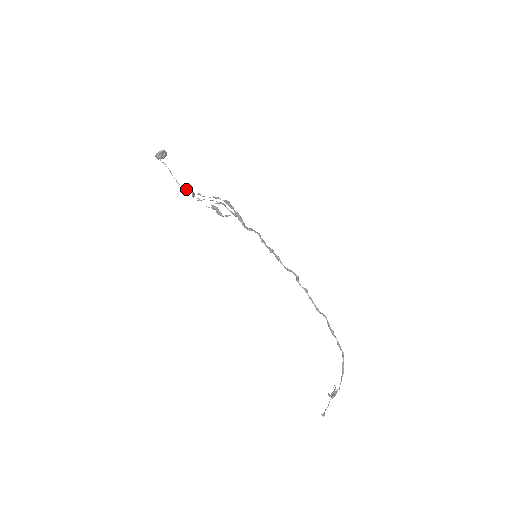
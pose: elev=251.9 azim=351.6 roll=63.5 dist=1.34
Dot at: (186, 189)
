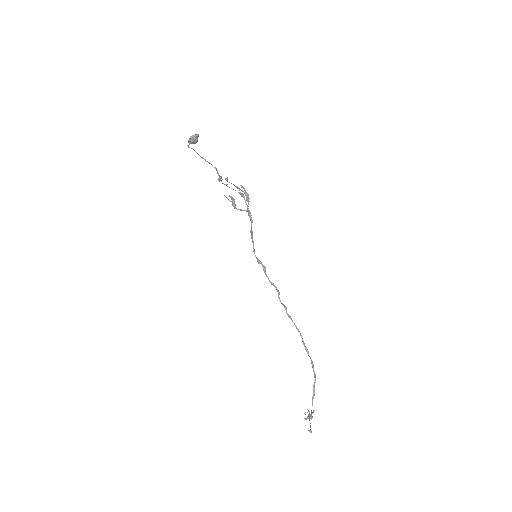
Dot at: (217, 170)
